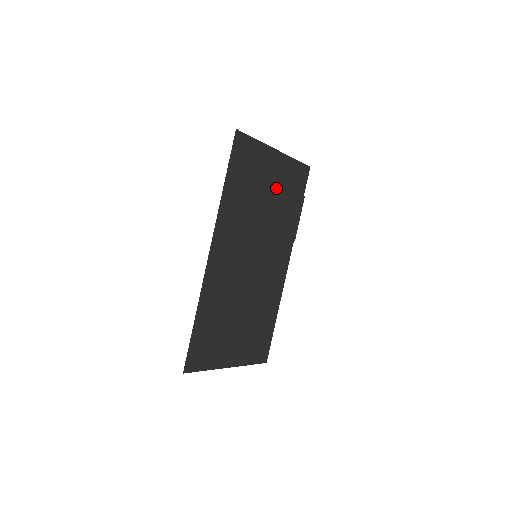
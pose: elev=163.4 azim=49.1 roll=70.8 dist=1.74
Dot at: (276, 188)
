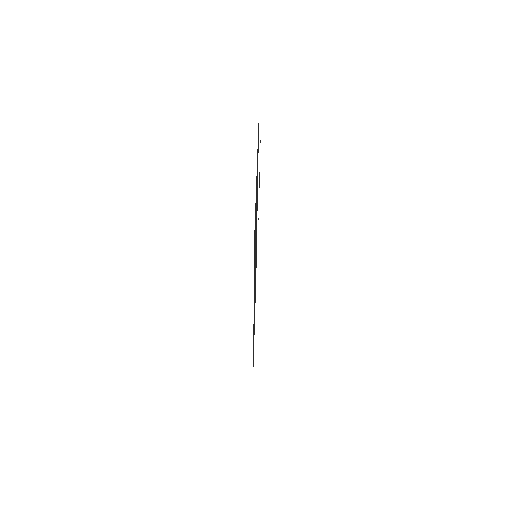
Dot at: occluded
